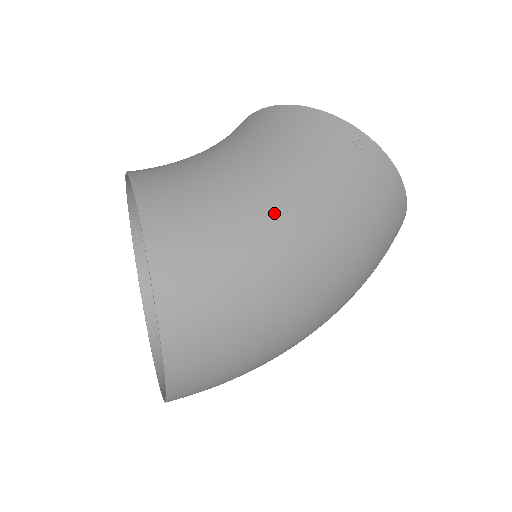
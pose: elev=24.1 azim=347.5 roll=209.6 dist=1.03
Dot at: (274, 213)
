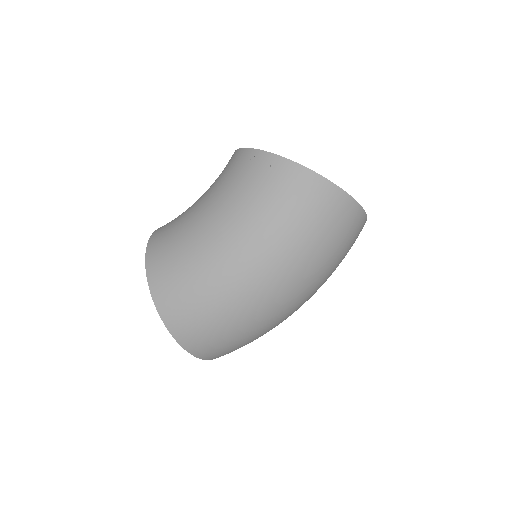
Dot at: (211, 237)
